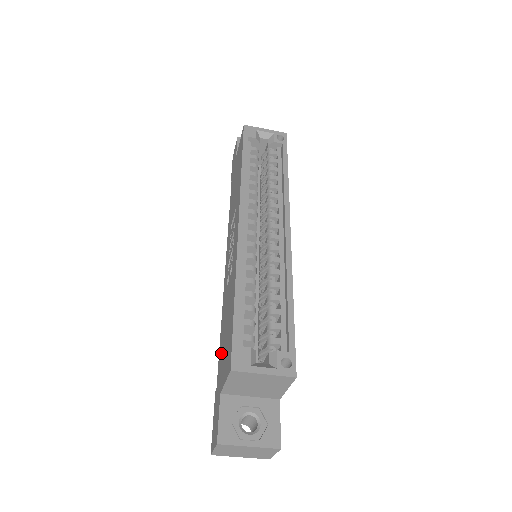
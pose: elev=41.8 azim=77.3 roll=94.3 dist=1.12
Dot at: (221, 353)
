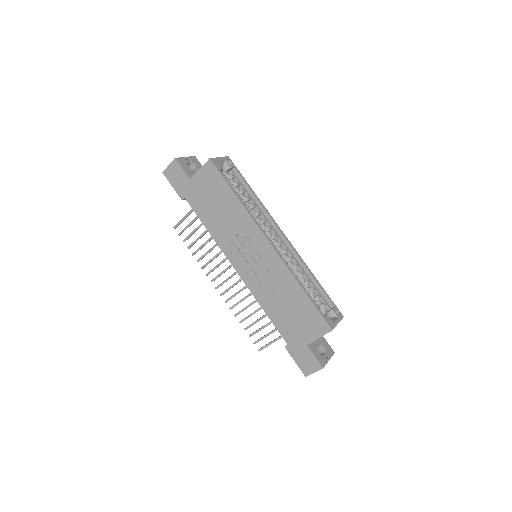
Dot at: (286, 325)
